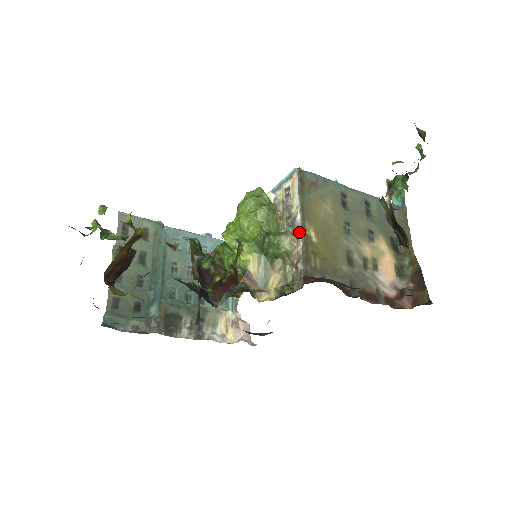
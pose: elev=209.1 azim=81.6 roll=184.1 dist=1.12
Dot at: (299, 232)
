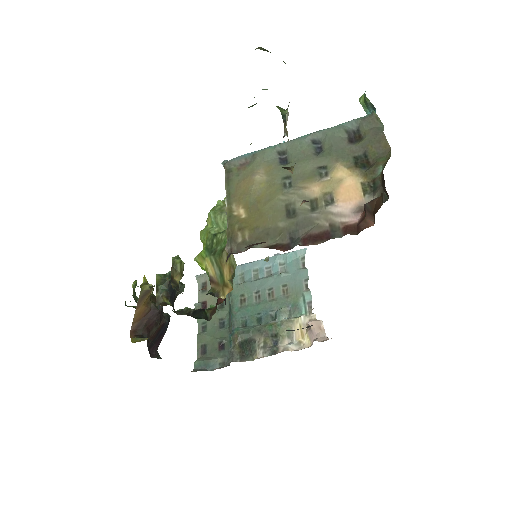
Dot at: (227, 218)
